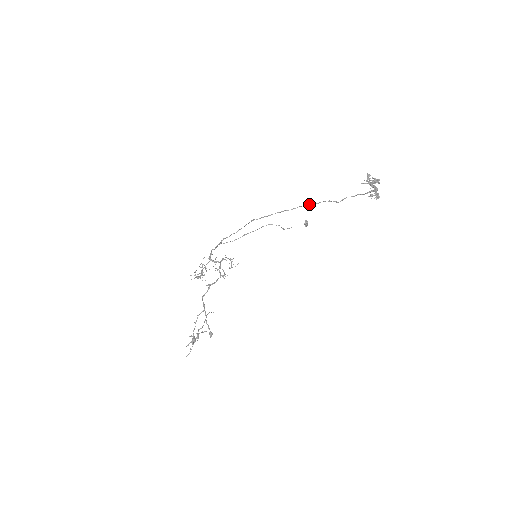
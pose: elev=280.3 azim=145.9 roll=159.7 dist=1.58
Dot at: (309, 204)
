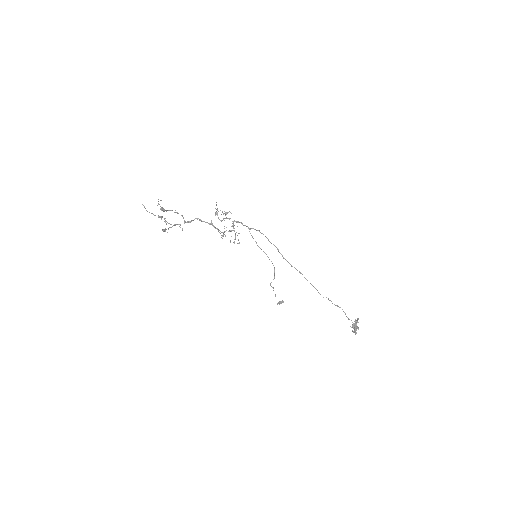
Dot at: occluded
